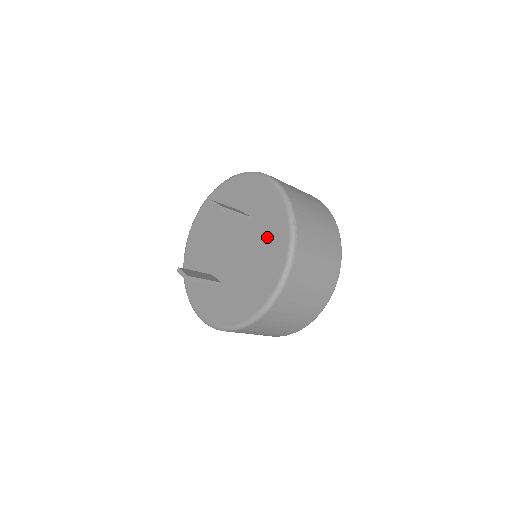
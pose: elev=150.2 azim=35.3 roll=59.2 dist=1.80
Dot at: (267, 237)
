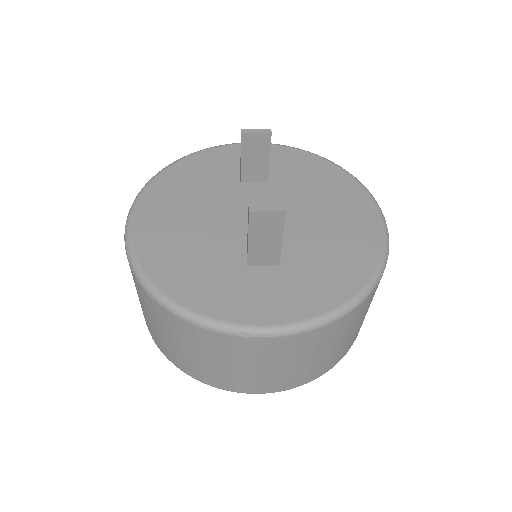
Dot at: (315, 184)
